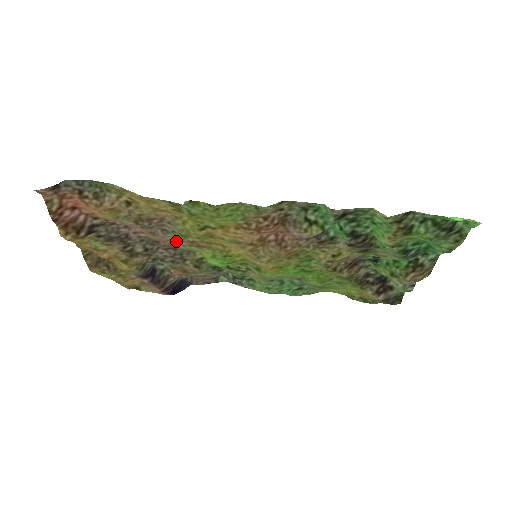
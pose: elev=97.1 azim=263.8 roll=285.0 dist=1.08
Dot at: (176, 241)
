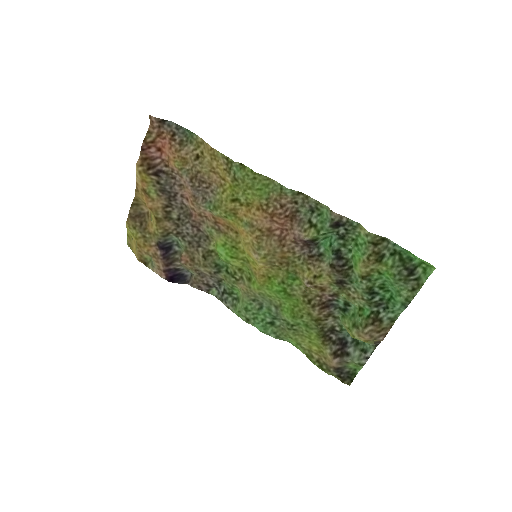
Dot at: (204, 220)
